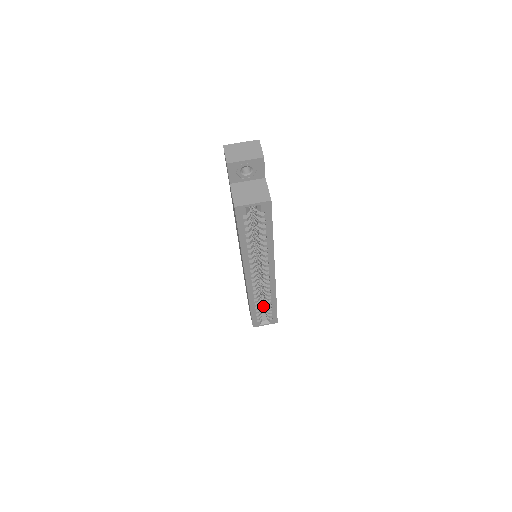
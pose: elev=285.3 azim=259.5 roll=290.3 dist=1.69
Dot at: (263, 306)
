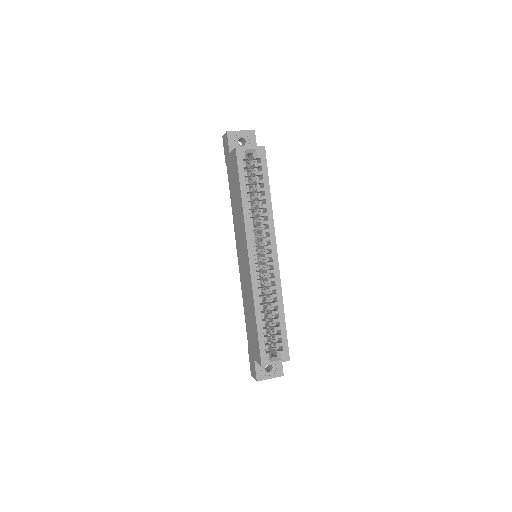
Dot at: (270, 337)
